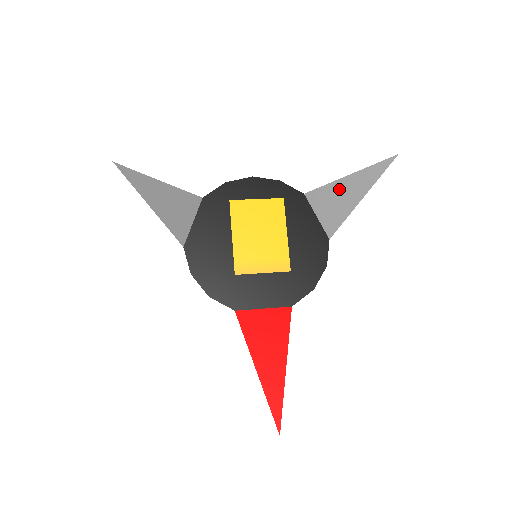
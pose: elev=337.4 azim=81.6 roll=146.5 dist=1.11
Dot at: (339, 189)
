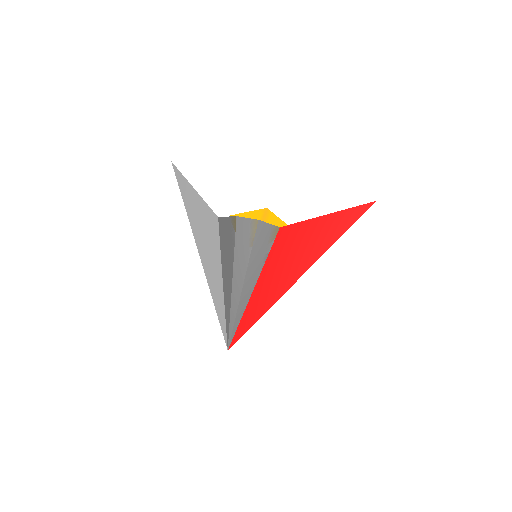
Dot at: occluded
